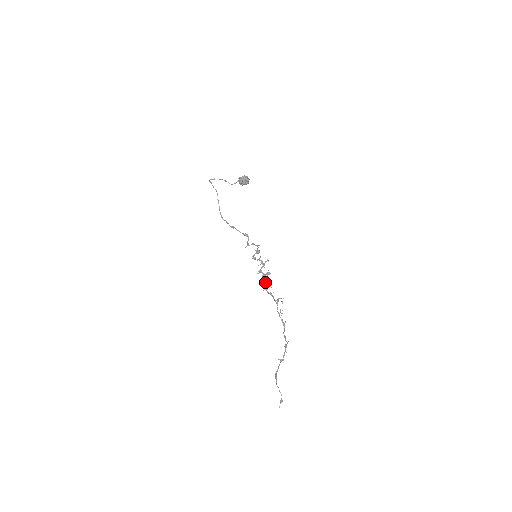
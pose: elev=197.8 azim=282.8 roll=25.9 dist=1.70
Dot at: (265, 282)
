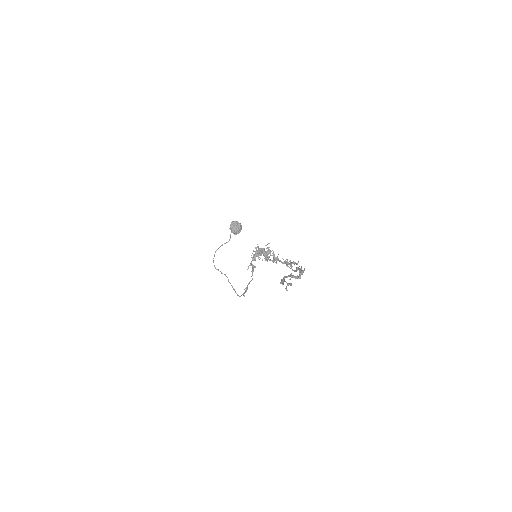
Dot at: (262, 251)
